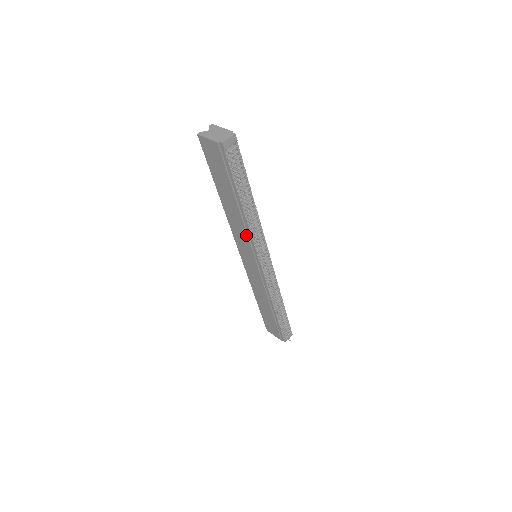
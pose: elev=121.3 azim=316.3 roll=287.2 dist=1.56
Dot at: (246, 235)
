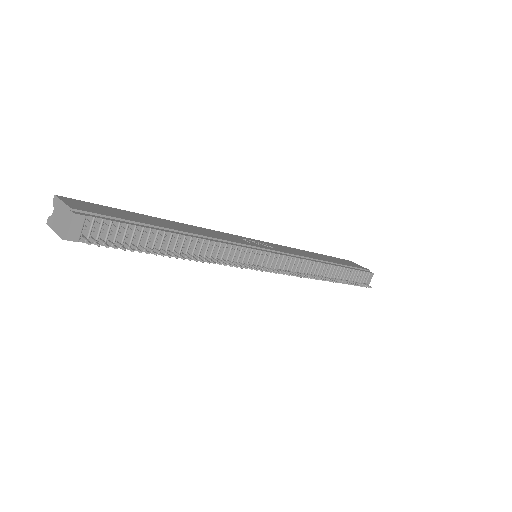
Dot at: occluded
